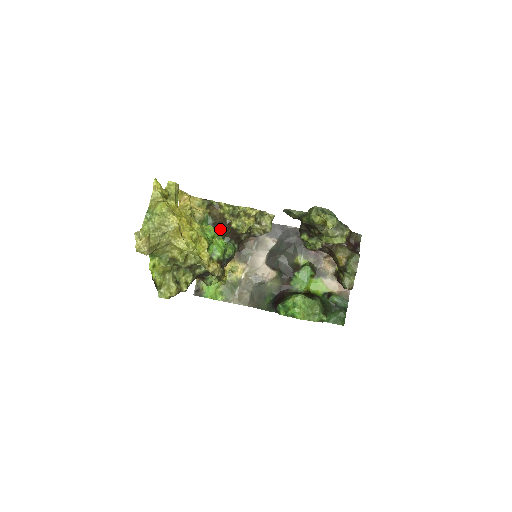
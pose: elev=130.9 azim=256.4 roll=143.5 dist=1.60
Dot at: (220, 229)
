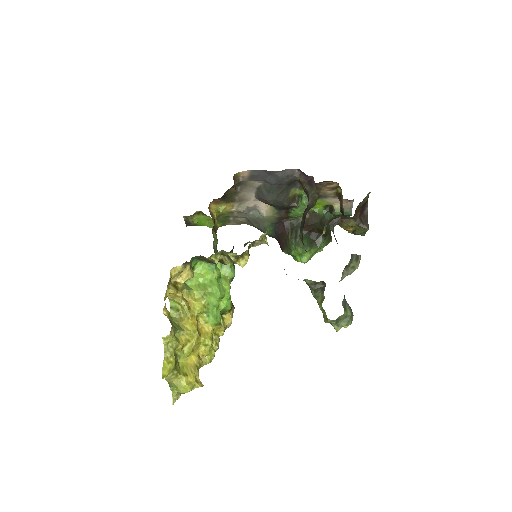
Dot at: occluded
